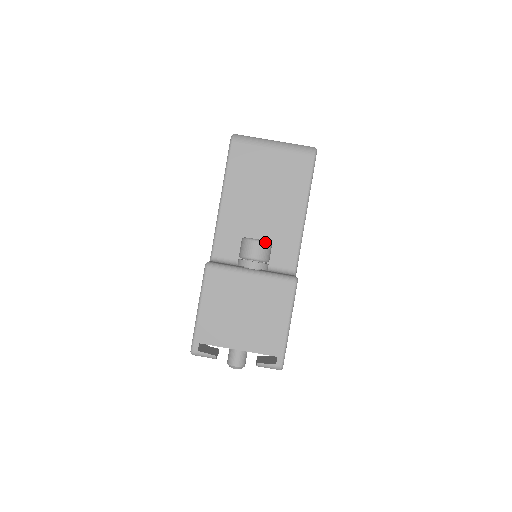
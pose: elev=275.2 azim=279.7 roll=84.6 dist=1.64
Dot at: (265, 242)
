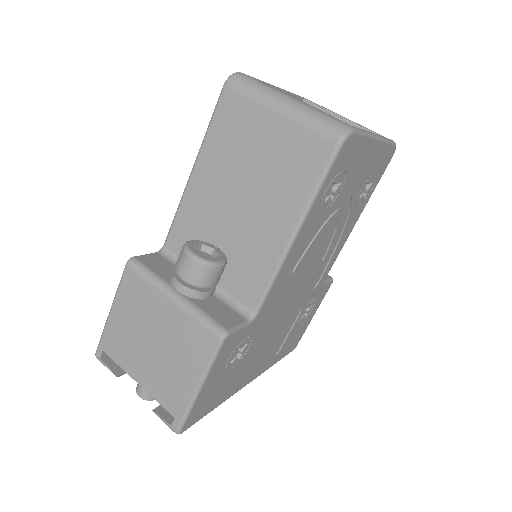
Dot at: (203, 262)
